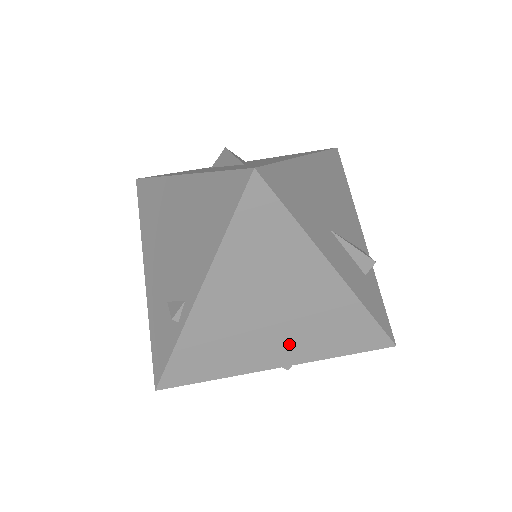
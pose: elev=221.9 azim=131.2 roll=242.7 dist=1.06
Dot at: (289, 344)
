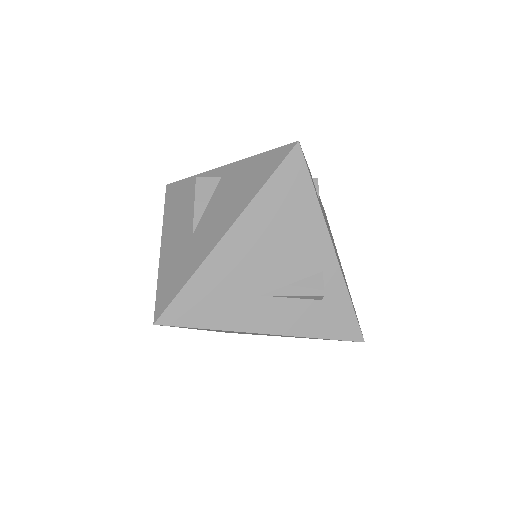
Dot at: occluded
